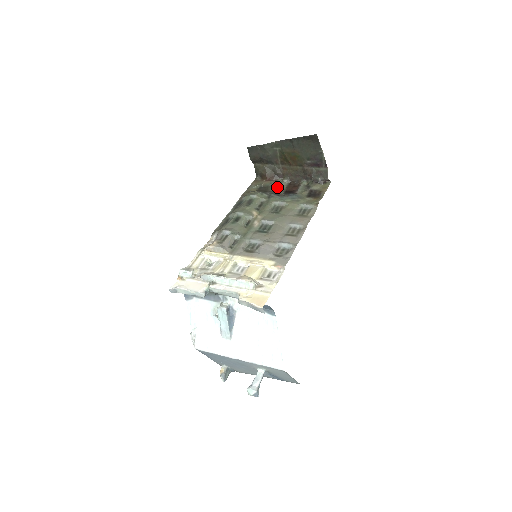
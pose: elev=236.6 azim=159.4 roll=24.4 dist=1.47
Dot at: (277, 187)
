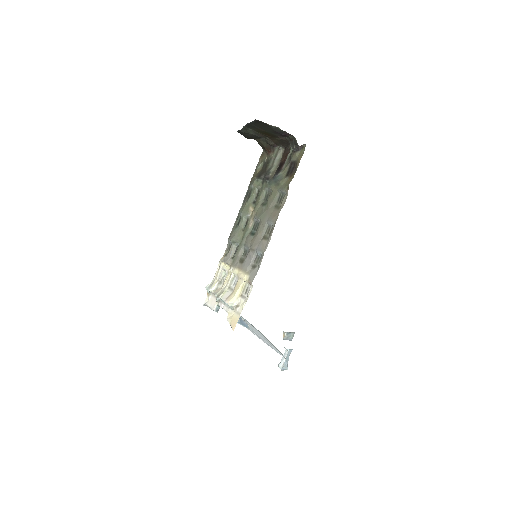
Dot at: (273, 162)
